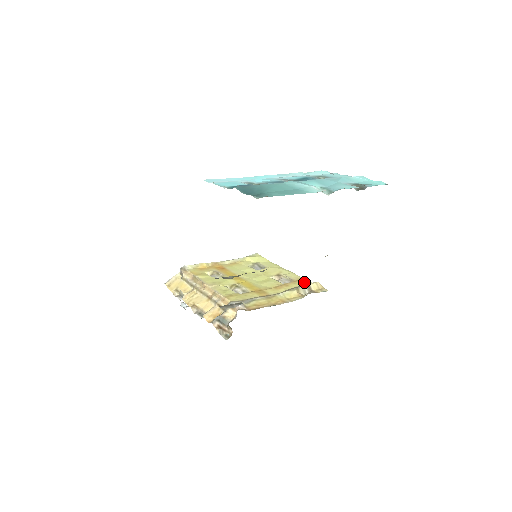
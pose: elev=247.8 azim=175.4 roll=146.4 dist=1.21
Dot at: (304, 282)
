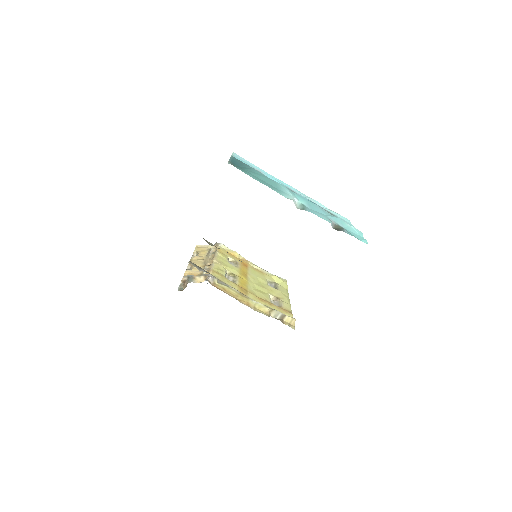
Dot at: (287, 313)
